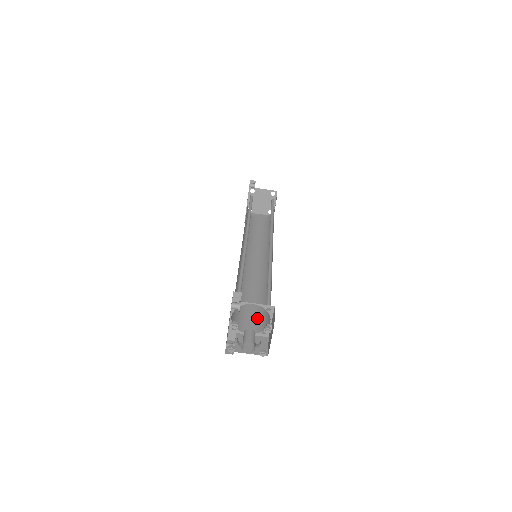
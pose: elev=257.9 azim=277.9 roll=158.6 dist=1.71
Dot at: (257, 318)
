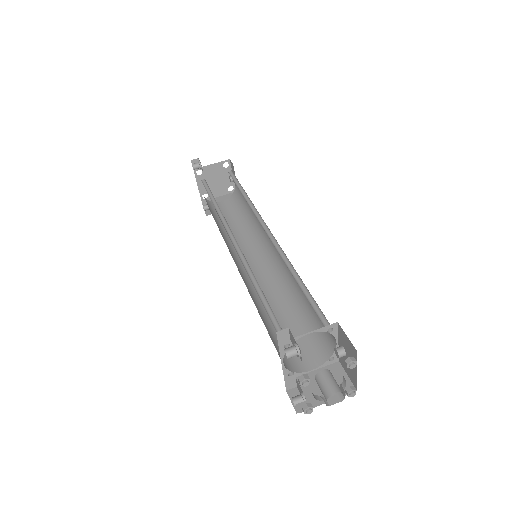
Dot at: (308, 341)
